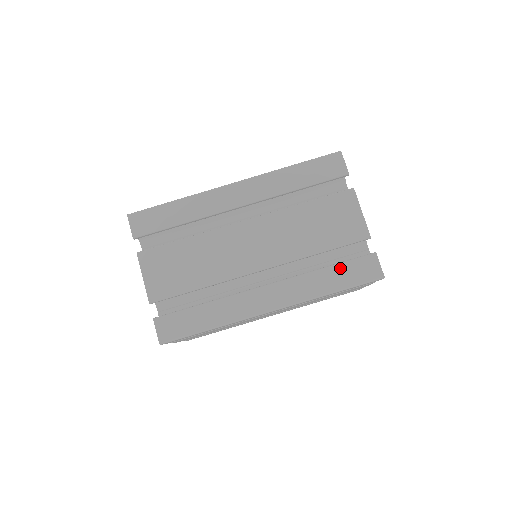
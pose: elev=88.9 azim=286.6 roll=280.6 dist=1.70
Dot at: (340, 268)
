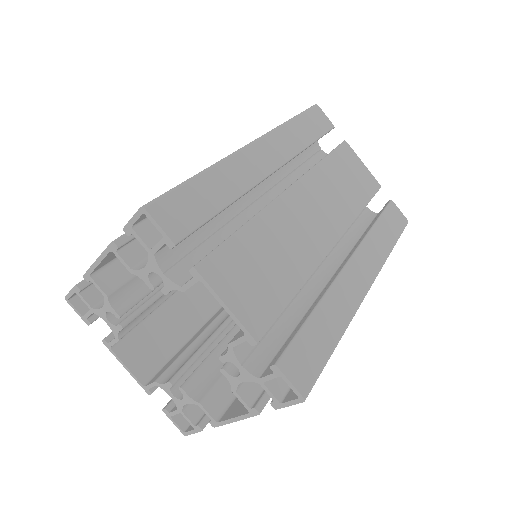
Dot at: (383, 222)
